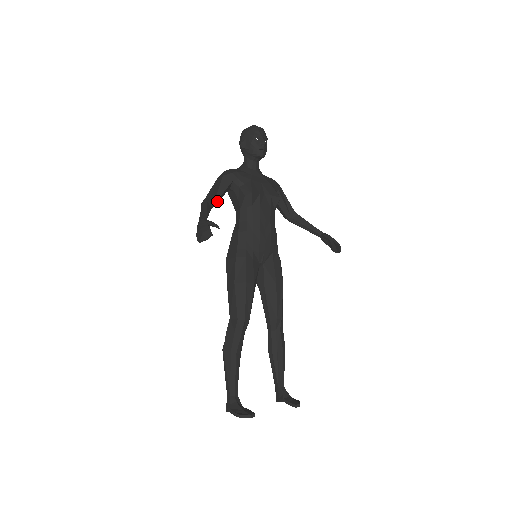
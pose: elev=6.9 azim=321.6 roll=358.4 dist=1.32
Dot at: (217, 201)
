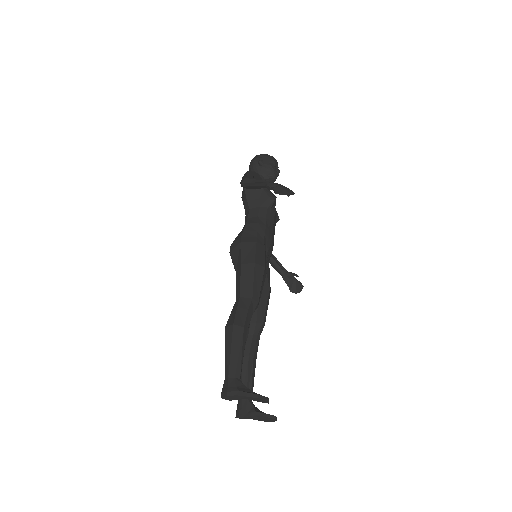
Dot at: occluded
